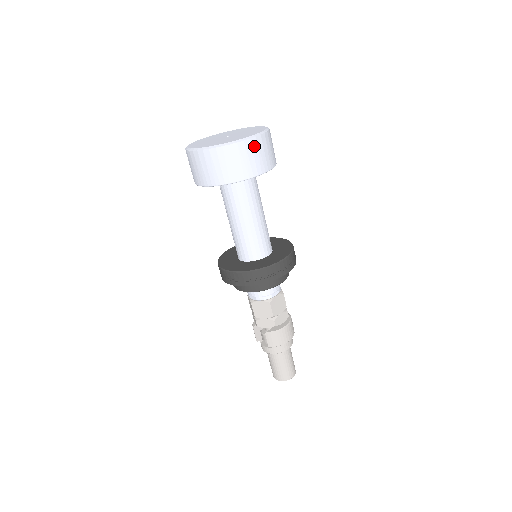
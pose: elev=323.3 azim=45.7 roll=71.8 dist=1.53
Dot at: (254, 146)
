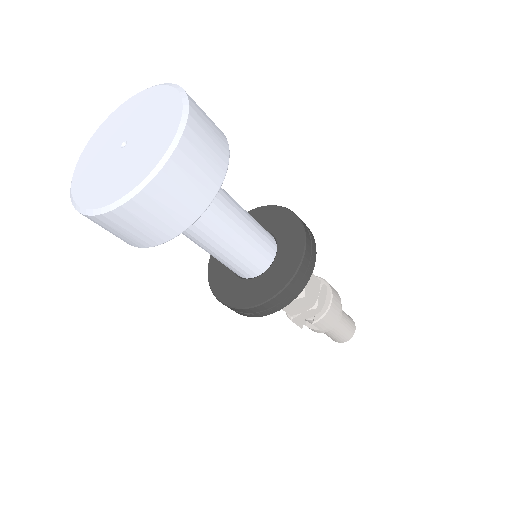
Dot at: (189, 152)
